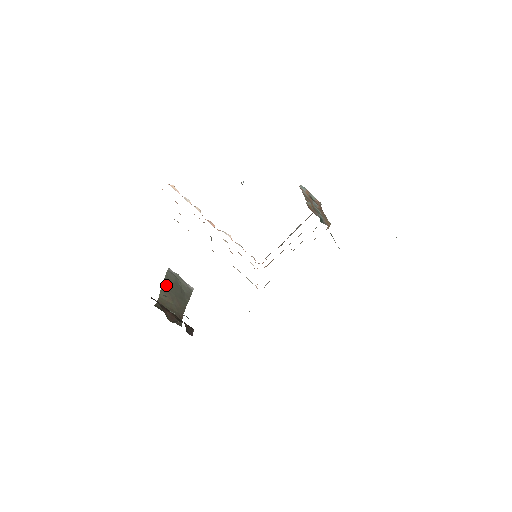
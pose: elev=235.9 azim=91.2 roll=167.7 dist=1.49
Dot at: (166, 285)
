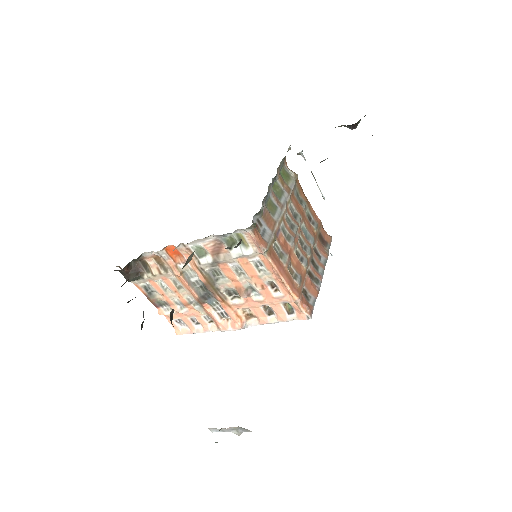
Dot at: occluded
